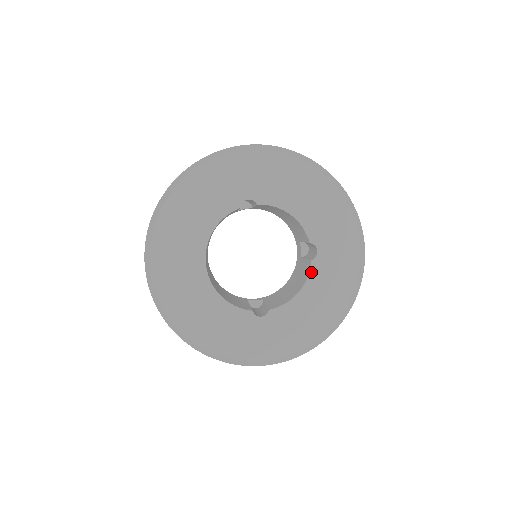
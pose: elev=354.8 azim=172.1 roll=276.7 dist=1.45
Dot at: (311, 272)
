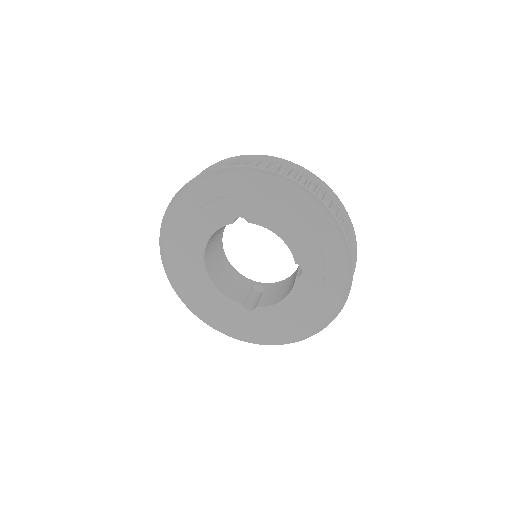
Dot at: (295, 287)
